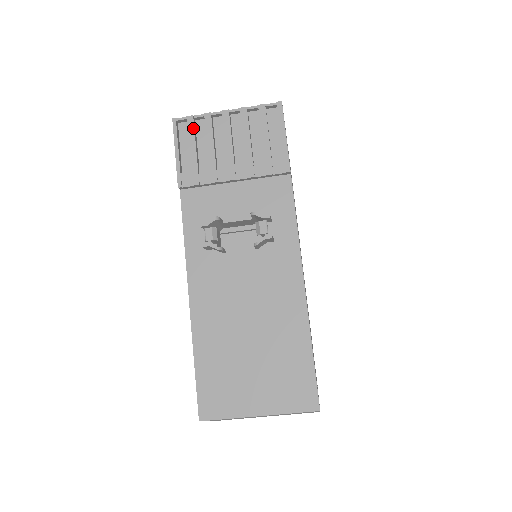
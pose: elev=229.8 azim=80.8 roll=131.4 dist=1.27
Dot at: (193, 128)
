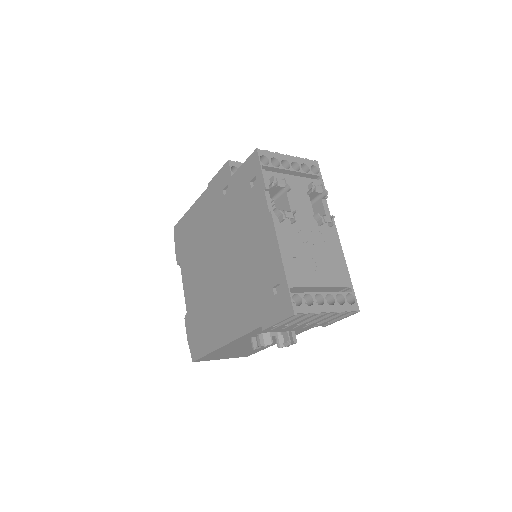
Dot at: occluded
